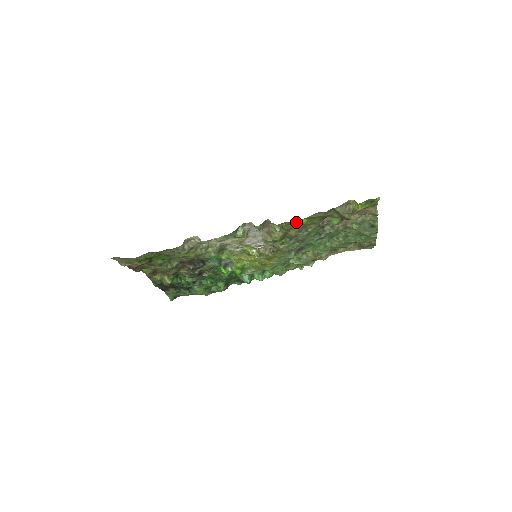
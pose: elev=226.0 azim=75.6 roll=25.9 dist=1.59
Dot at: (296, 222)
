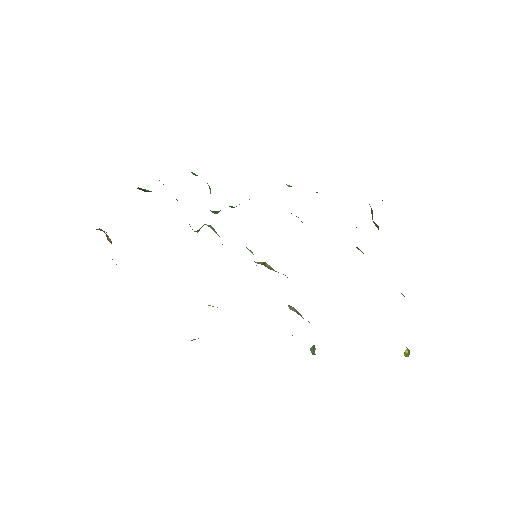
Dot at: occluded
